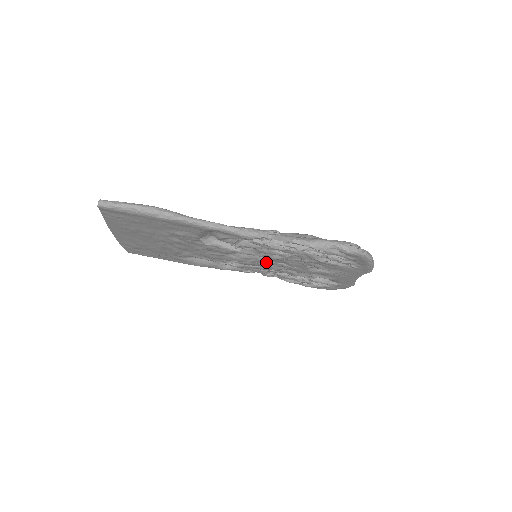
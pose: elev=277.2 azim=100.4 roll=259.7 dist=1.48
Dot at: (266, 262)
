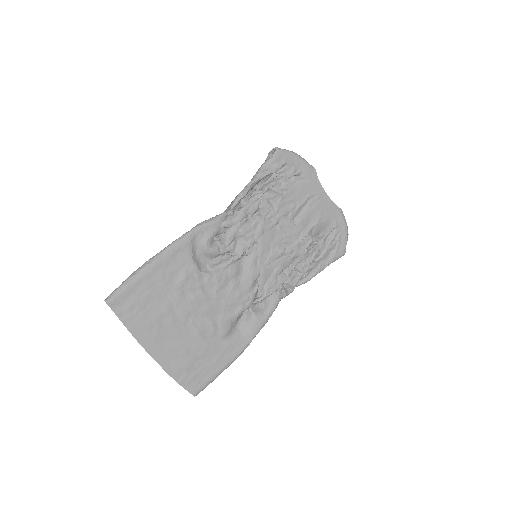
Dot at: (266, 252)
